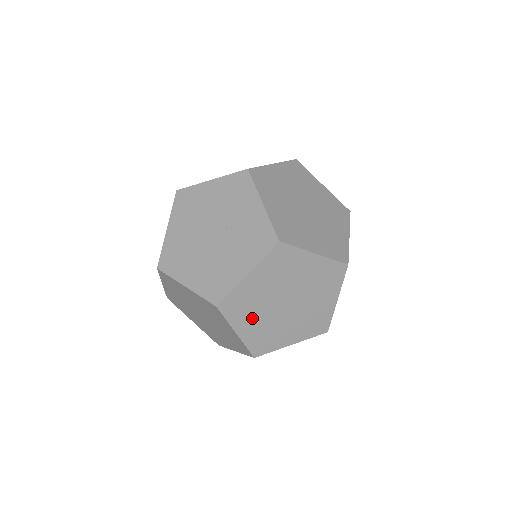
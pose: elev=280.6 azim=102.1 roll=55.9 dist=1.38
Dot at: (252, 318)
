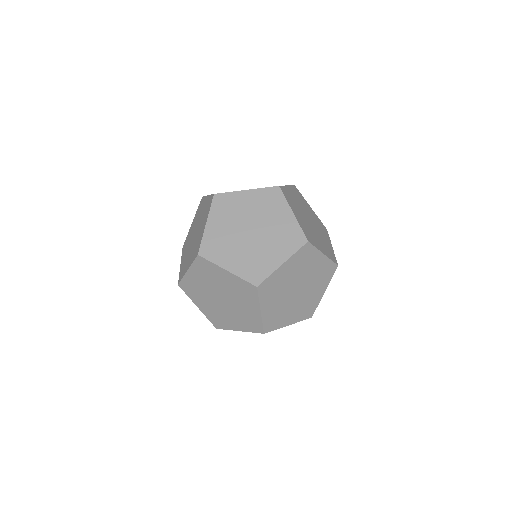
Dot at: occluded
